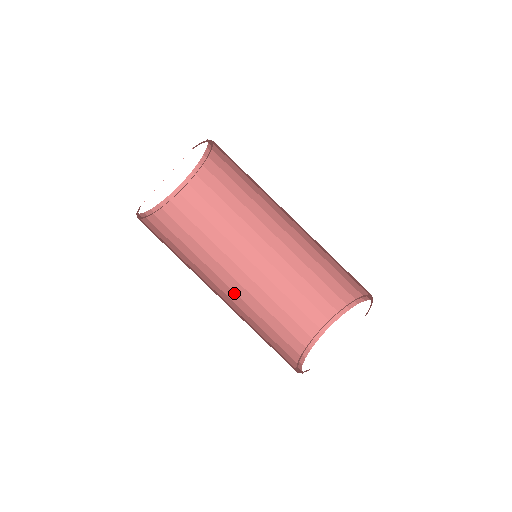
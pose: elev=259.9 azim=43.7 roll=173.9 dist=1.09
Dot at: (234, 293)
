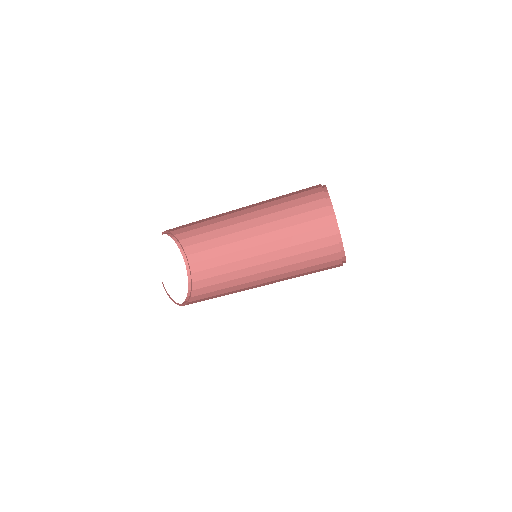
Dot at: occluded
